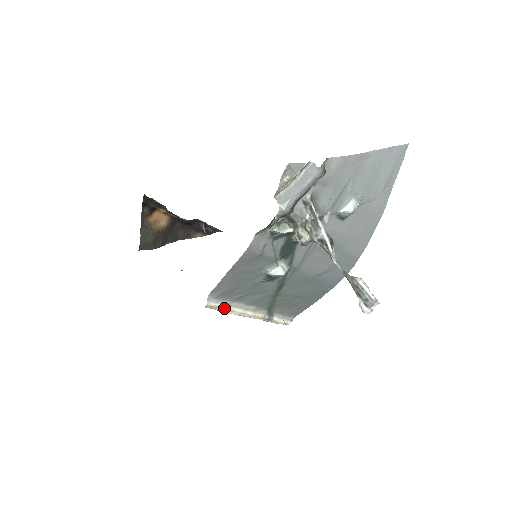
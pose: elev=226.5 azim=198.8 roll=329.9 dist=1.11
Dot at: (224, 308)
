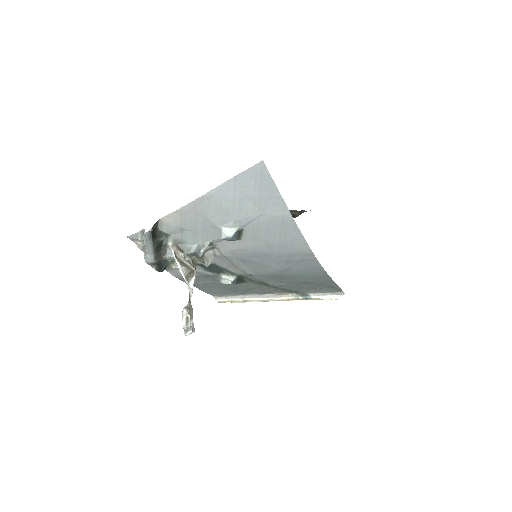
Dot at: (239, 300)
